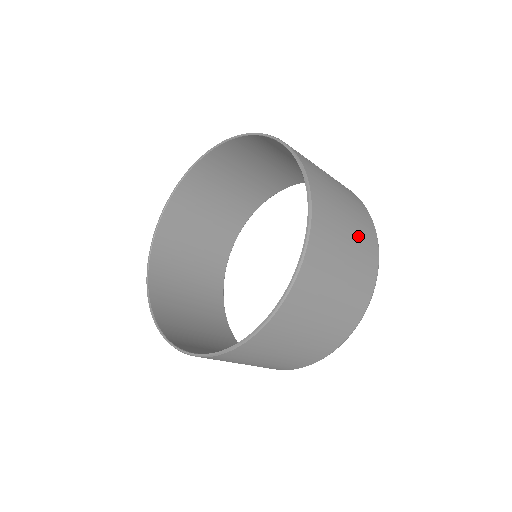
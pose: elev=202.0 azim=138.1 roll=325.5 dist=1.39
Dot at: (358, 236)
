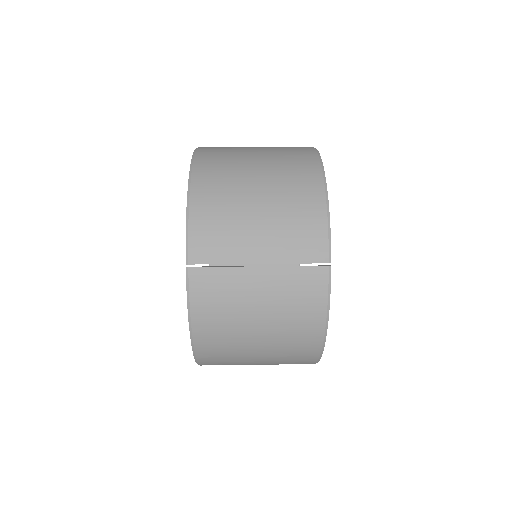
Dot at: (278, 339)
